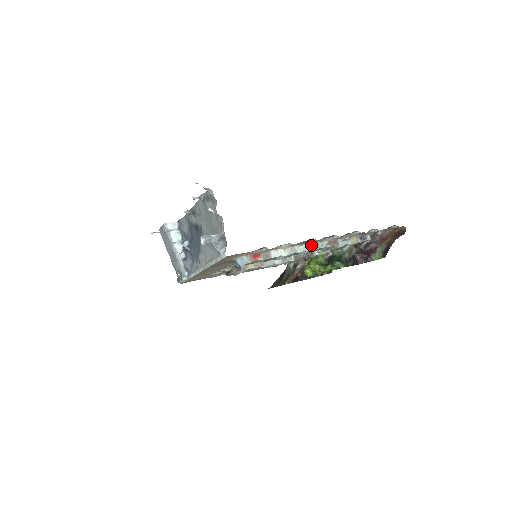
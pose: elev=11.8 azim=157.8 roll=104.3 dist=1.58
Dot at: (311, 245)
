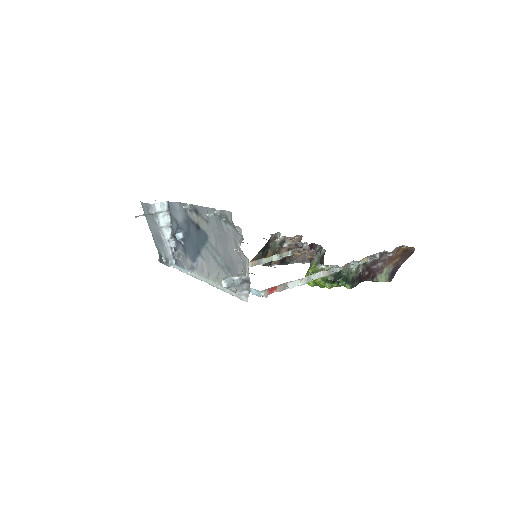
Dot at: (326, 272)
